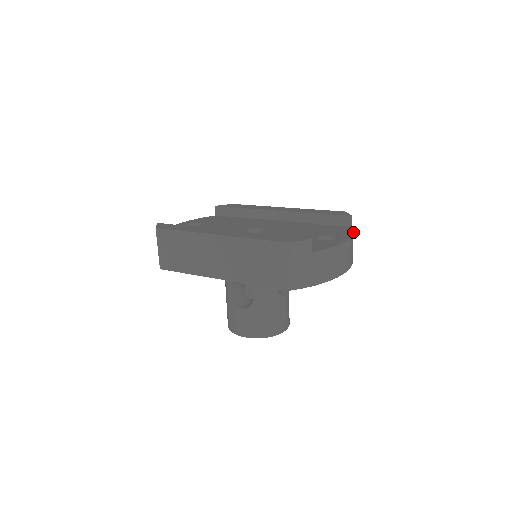
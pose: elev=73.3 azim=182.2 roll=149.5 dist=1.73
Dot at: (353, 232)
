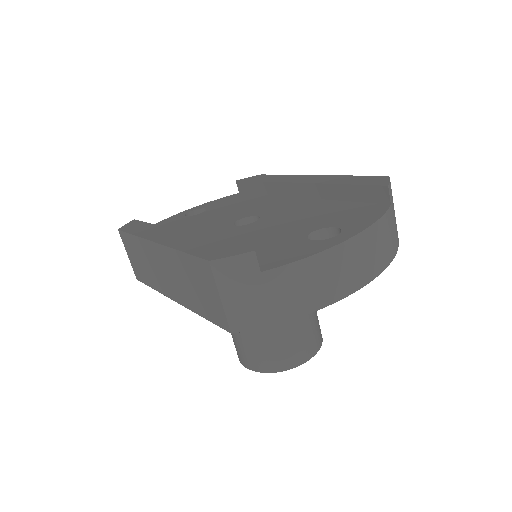
Dot at: (379, 218)
